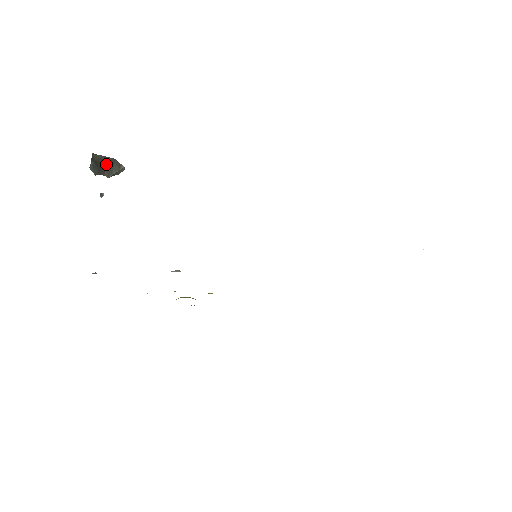
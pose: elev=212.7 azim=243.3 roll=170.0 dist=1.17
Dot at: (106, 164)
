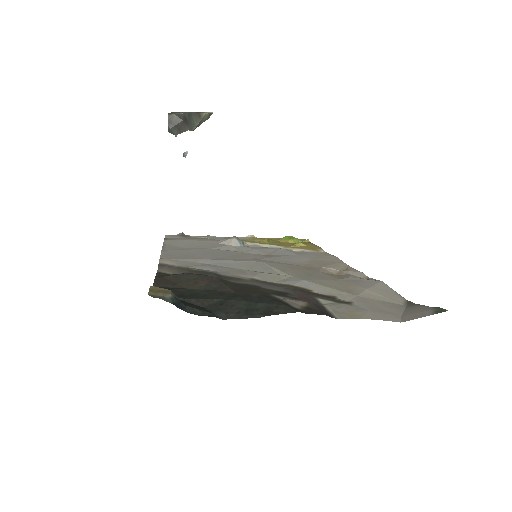
Dot at: (185, 120)
